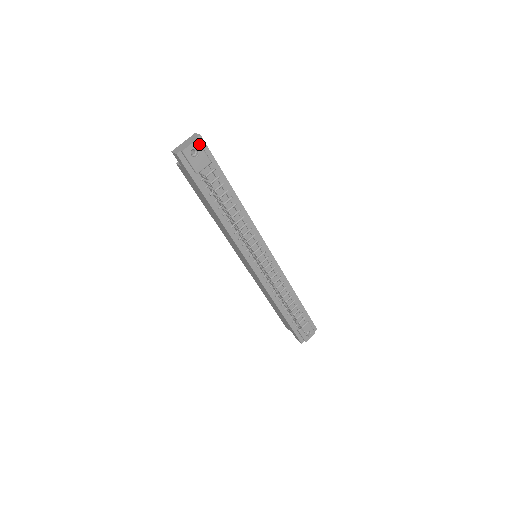
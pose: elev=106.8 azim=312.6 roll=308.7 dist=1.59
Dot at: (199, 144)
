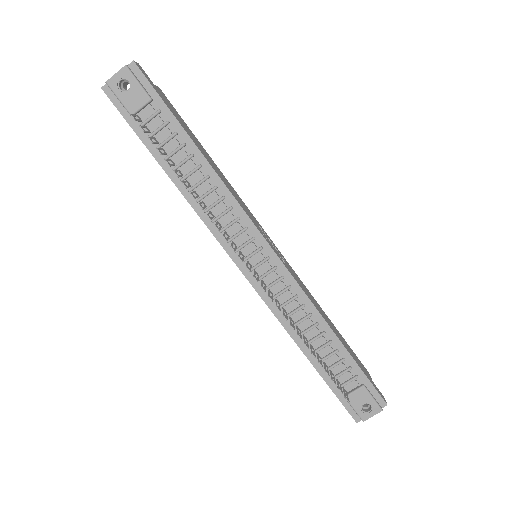
Dot at: (129, 72)
